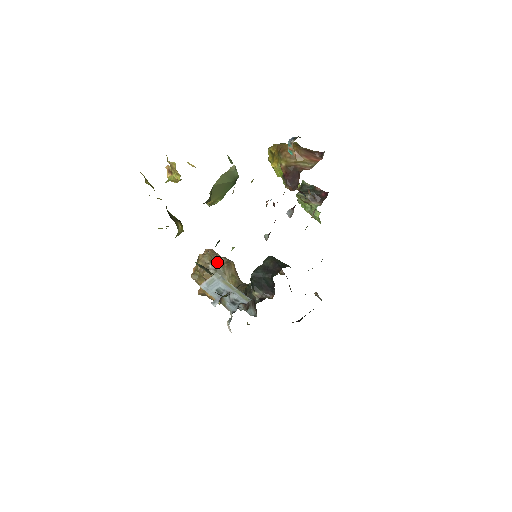
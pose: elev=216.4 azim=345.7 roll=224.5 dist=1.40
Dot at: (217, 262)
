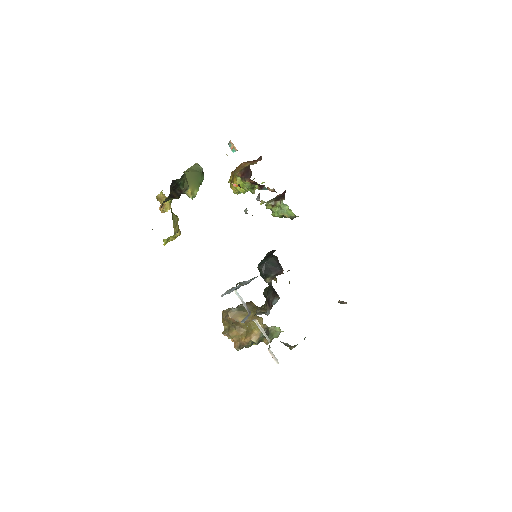
Dot at: occluded
